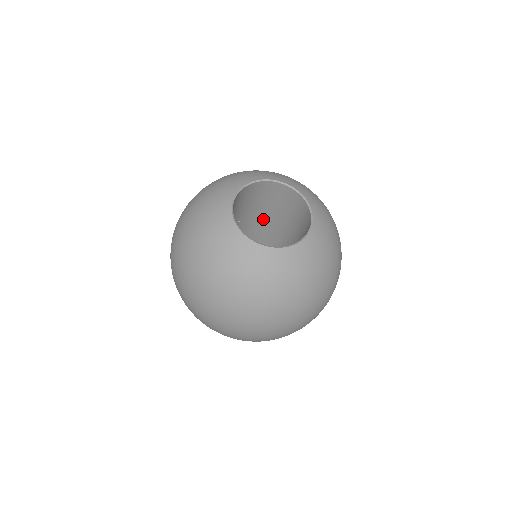
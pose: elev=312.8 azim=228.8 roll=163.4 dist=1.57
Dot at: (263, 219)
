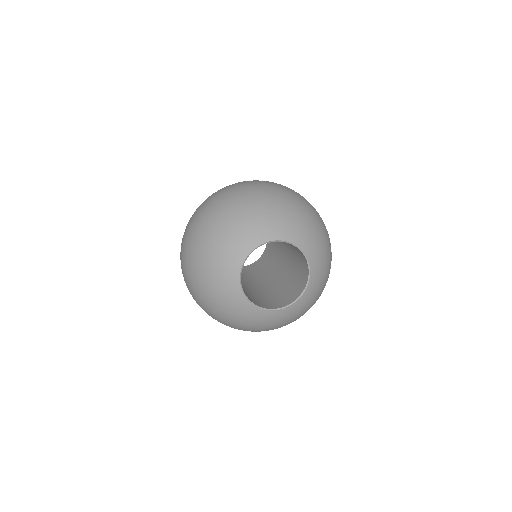
Dot at: occluded
